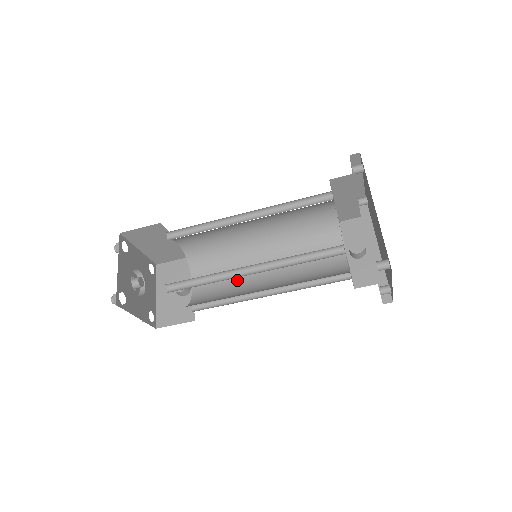
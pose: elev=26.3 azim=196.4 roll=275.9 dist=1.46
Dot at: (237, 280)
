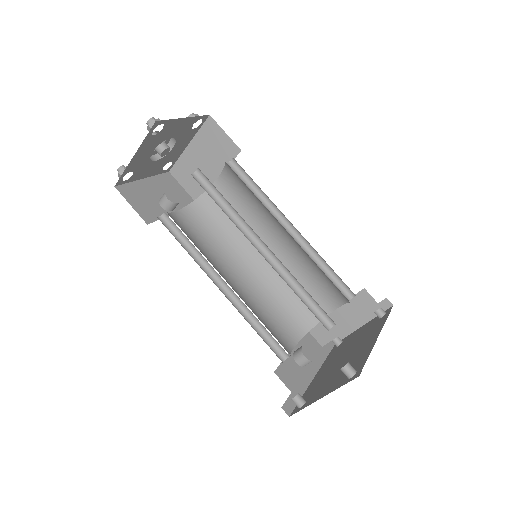
Dot at: (210, 253)
